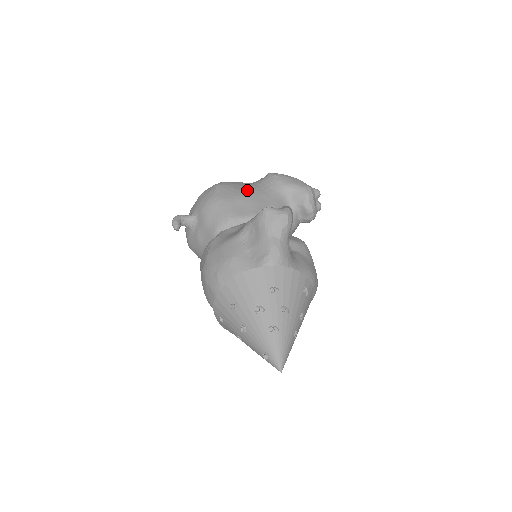
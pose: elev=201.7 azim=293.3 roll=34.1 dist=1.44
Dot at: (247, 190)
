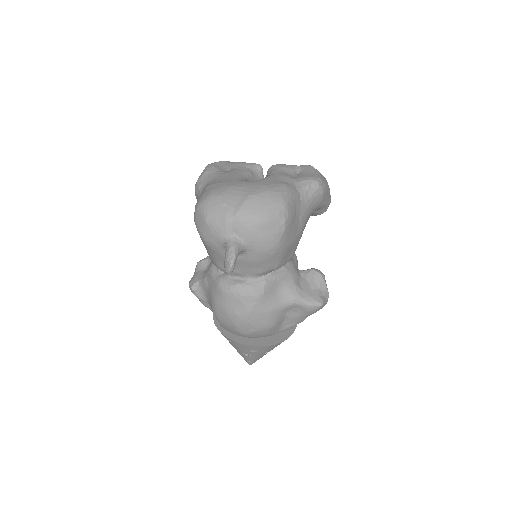
Dot at: (301, 225)
